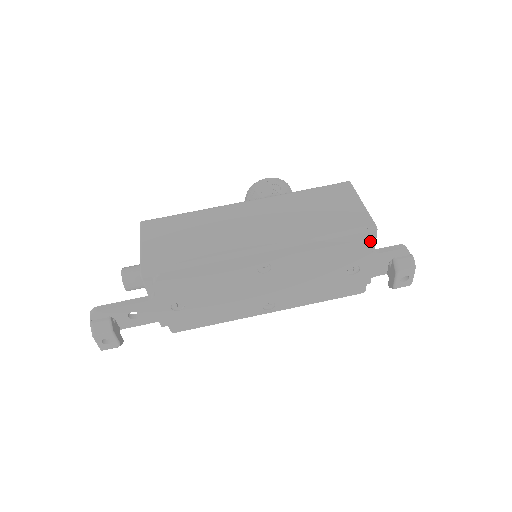
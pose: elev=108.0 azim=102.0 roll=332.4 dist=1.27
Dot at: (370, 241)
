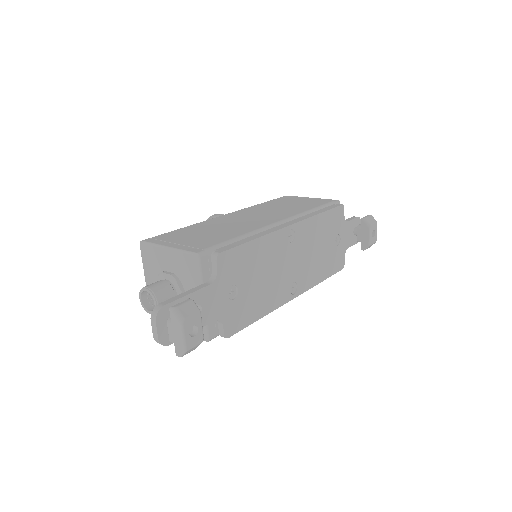
Dot at: (343, 207)
